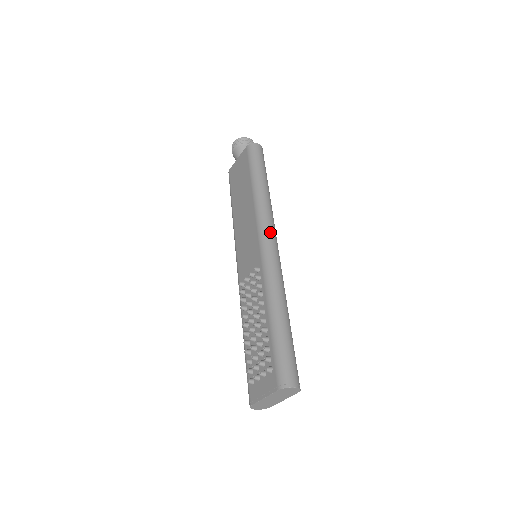
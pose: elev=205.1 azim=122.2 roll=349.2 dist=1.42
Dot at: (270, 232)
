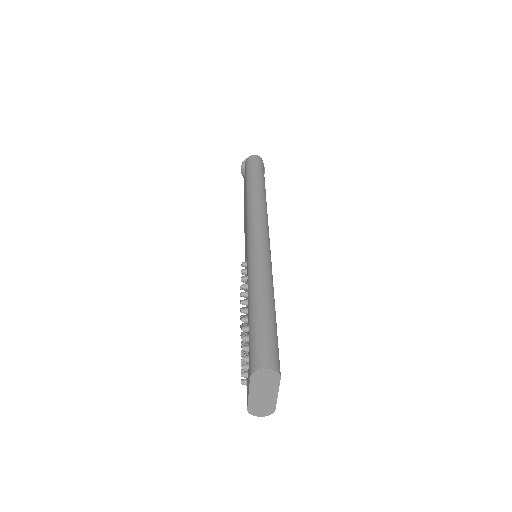
Dot at: (256, 224)
